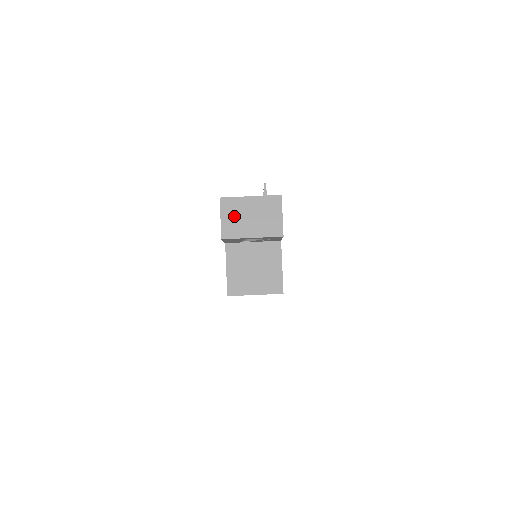
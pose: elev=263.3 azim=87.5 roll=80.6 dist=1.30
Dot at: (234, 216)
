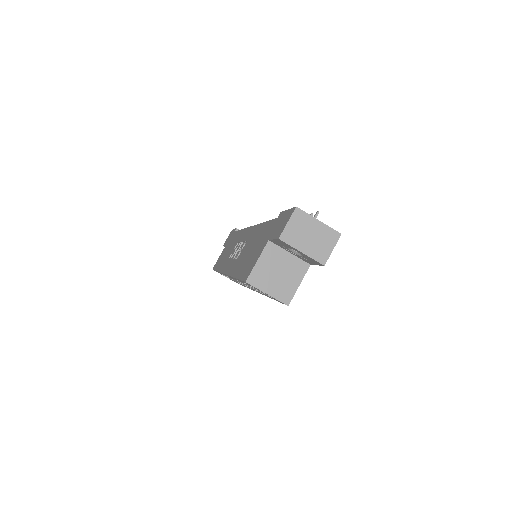
Dot at: (298, 227)
